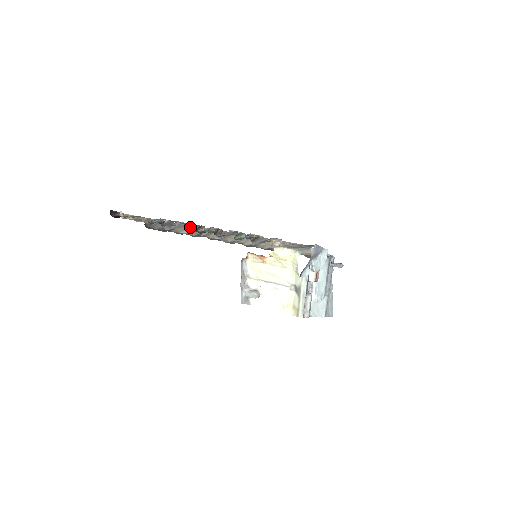
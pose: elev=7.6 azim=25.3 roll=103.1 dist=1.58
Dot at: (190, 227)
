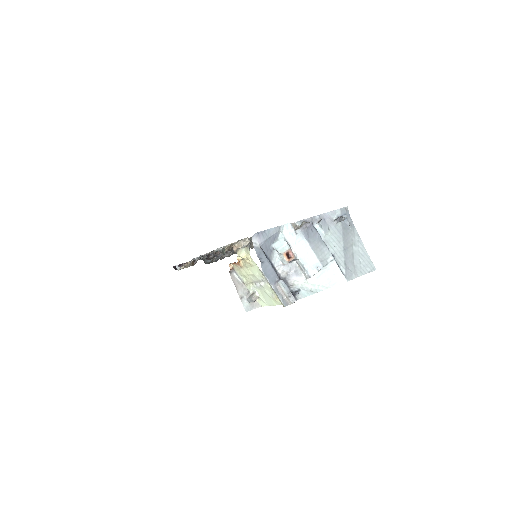
Dot at: occluded
